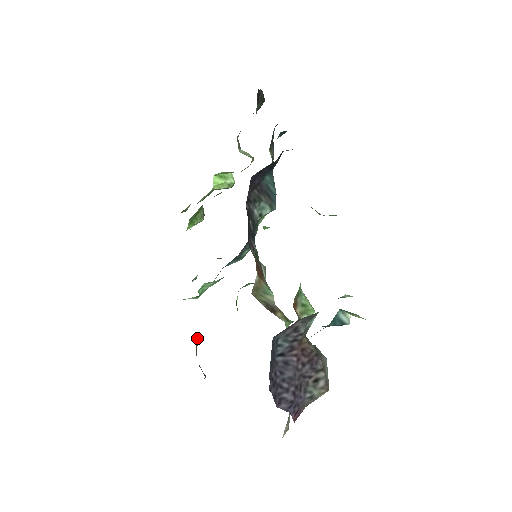
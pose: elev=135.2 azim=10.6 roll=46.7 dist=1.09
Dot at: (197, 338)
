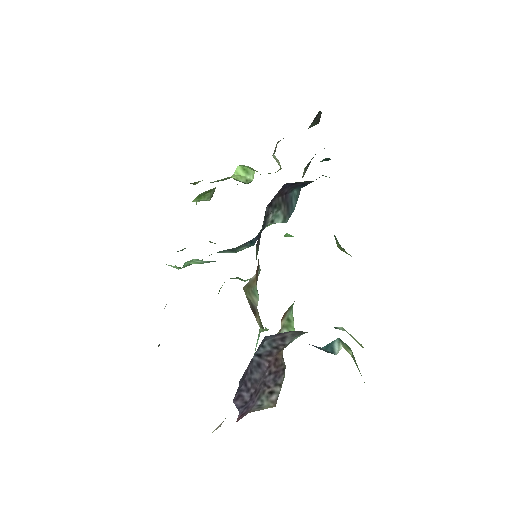
Dot at: (165, 306)
